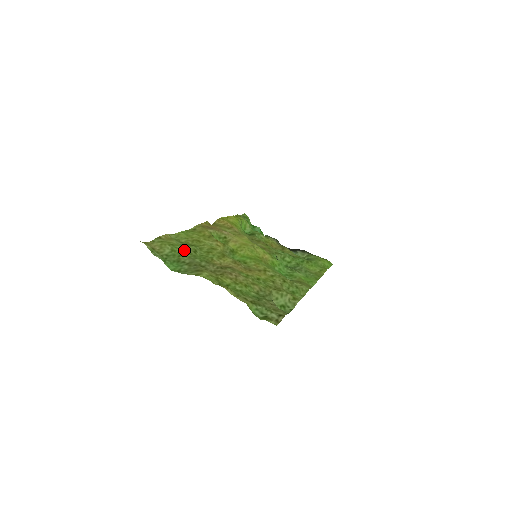
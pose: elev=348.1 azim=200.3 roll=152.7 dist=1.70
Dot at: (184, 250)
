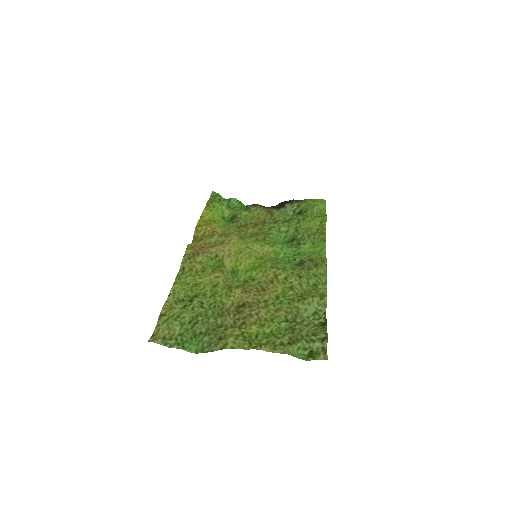
Dot at: (192, 315)
